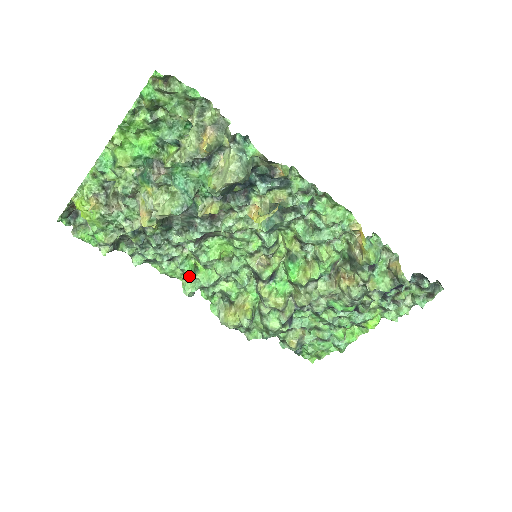
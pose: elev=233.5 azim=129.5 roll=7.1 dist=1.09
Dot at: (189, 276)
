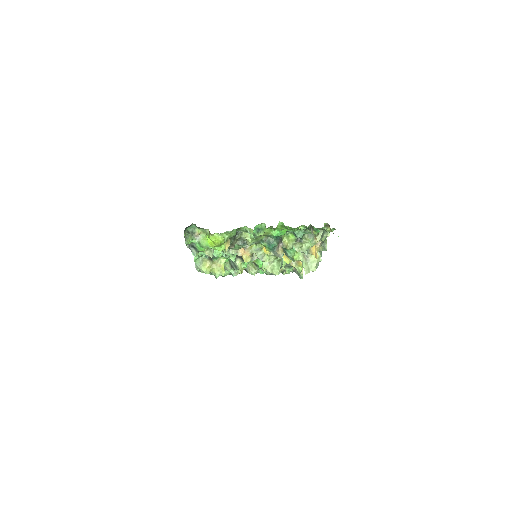
Dot at: occluded
